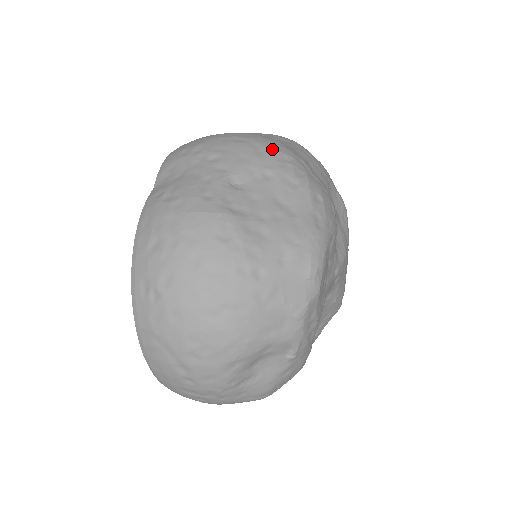
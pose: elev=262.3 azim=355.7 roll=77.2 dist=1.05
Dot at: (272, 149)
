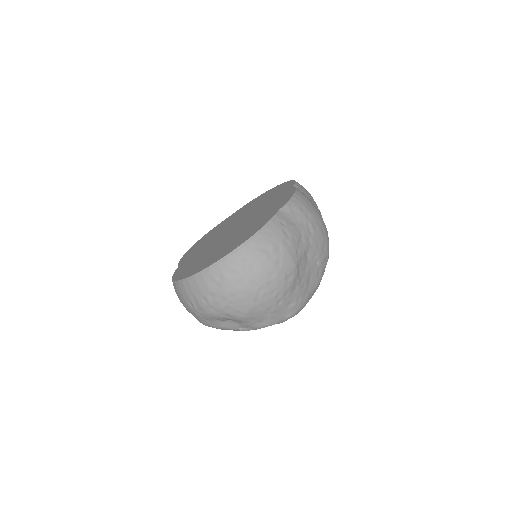
Dot at: (327, 250)
